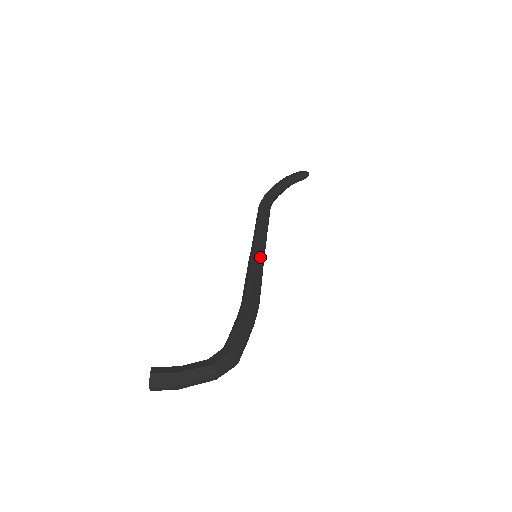
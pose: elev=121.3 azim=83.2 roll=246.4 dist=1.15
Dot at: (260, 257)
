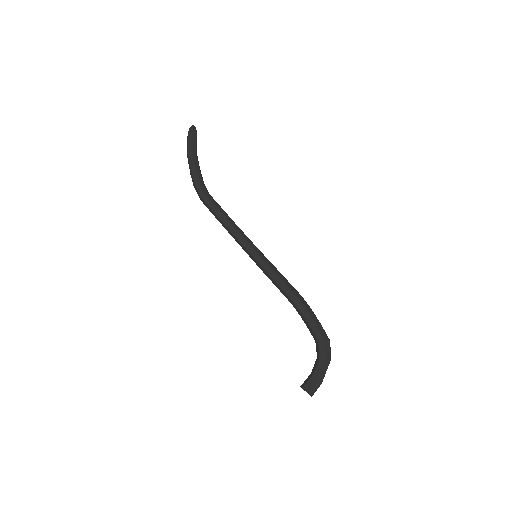
Dot at: (262, 257)
